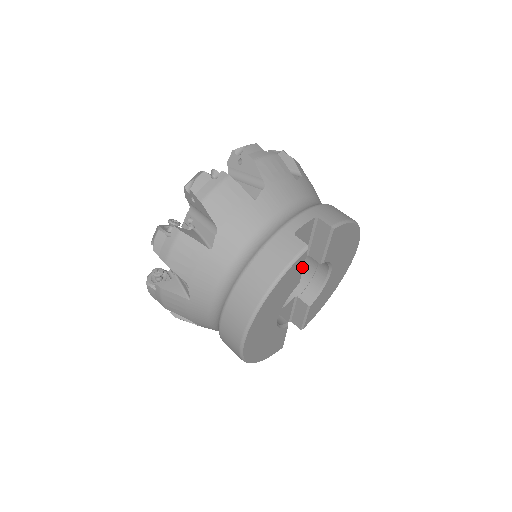
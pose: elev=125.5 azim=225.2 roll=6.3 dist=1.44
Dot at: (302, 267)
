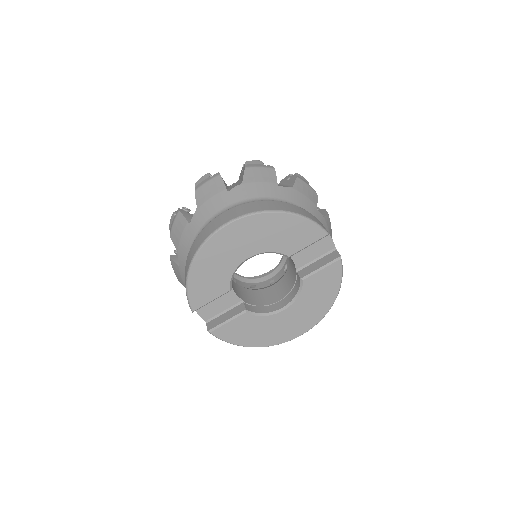
Dot at: (308, 244)
